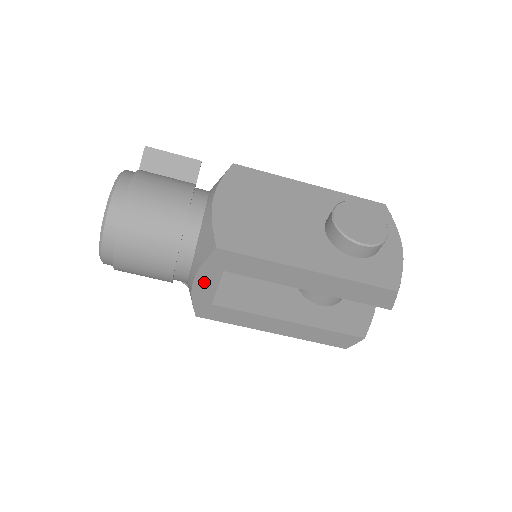
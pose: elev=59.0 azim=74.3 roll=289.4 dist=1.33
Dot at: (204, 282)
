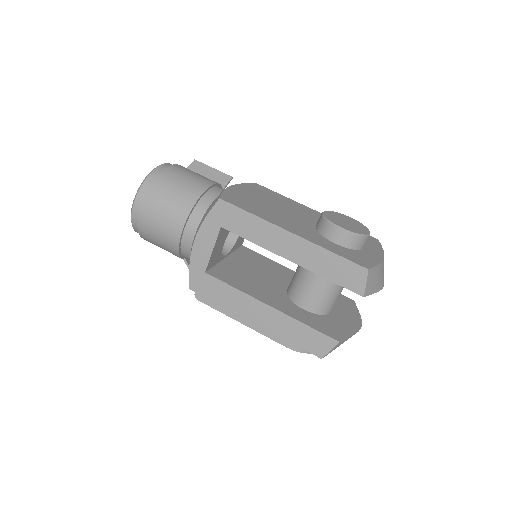
Dot at: (203, 241)
